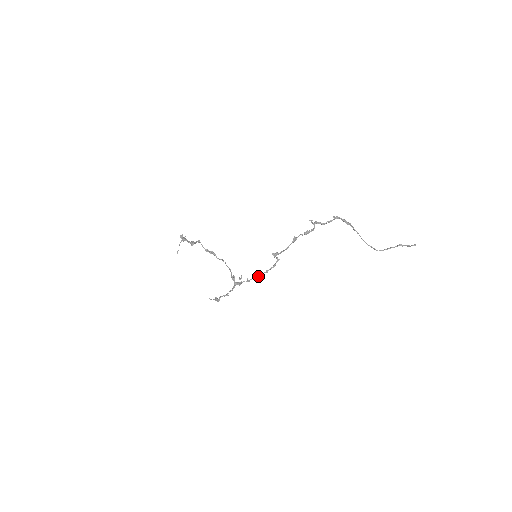
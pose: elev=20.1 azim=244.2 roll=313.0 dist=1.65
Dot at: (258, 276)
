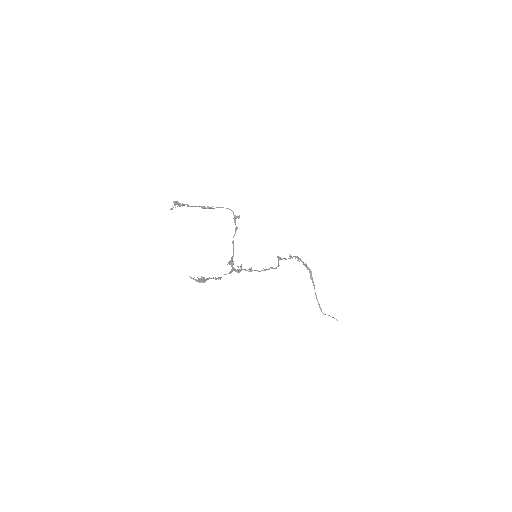
Dot at: (261, 270)
